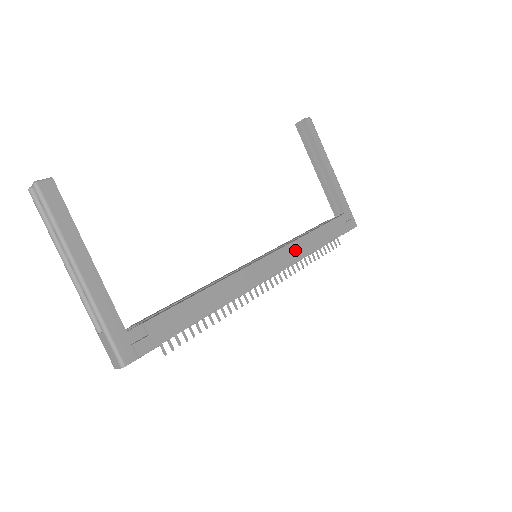
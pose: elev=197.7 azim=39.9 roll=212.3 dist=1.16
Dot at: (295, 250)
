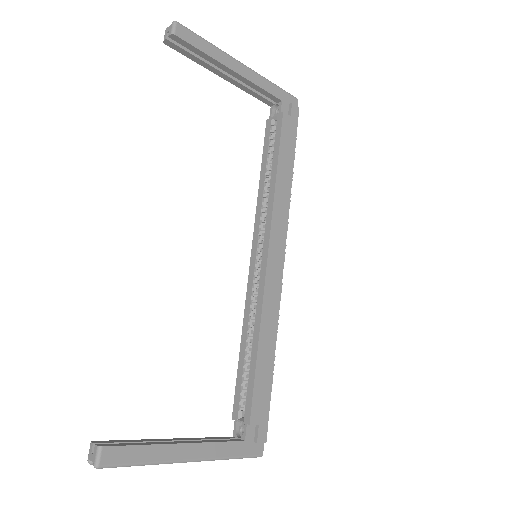
Dot at: (279, 213)
